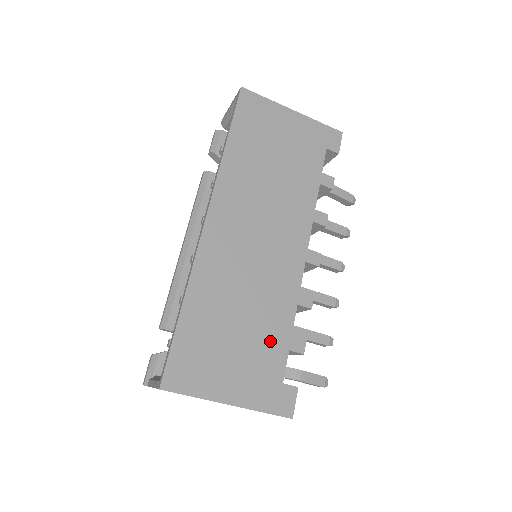
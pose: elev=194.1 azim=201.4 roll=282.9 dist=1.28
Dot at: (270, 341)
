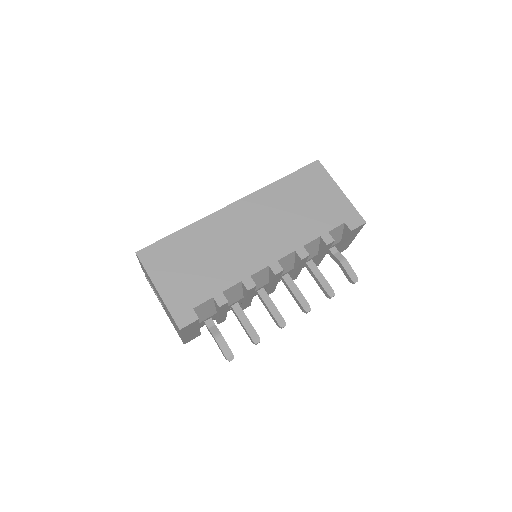
Dot at: (208, 283)
